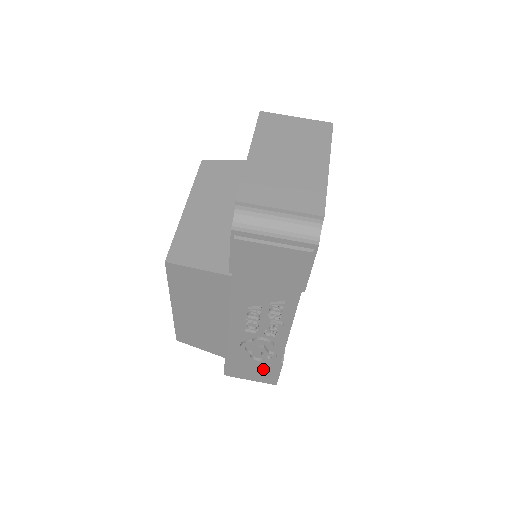
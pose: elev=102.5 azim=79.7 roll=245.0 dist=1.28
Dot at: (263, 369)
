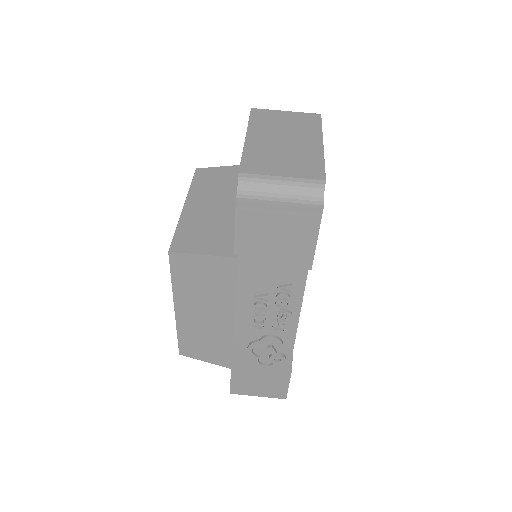
Dot at: (272, 378)
